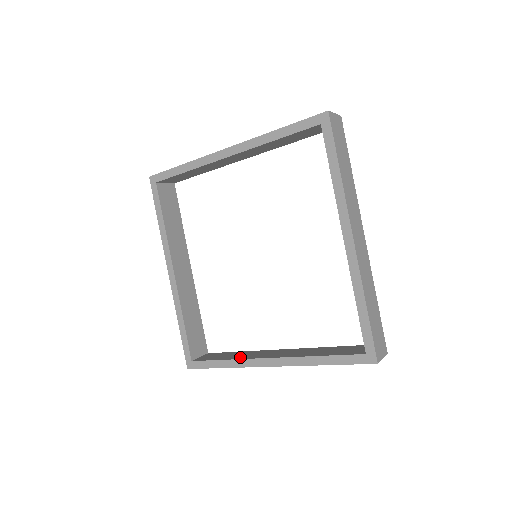
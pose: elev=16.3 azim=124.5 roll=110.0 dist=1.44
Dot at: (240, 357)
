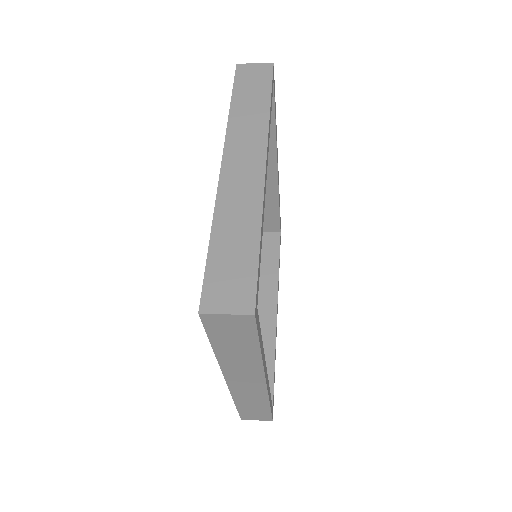
Dot at: occluded
